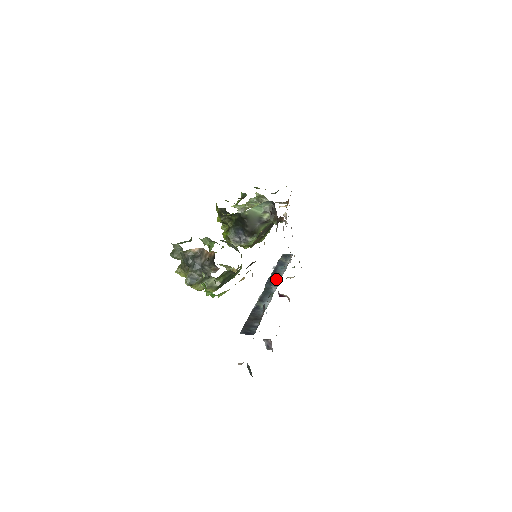
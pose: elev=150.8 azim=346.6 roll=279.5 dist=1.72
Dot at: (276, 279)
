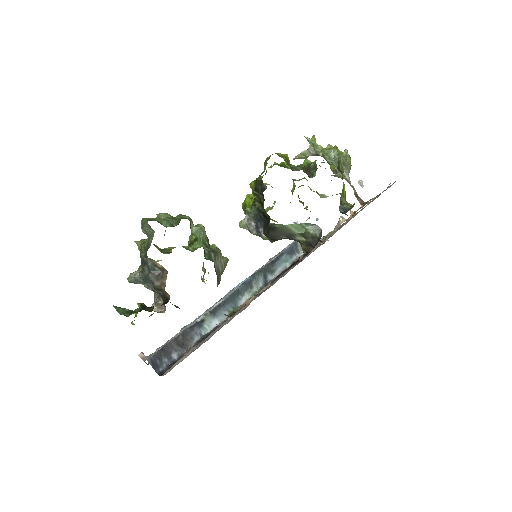
Dot at: (261, 280)
